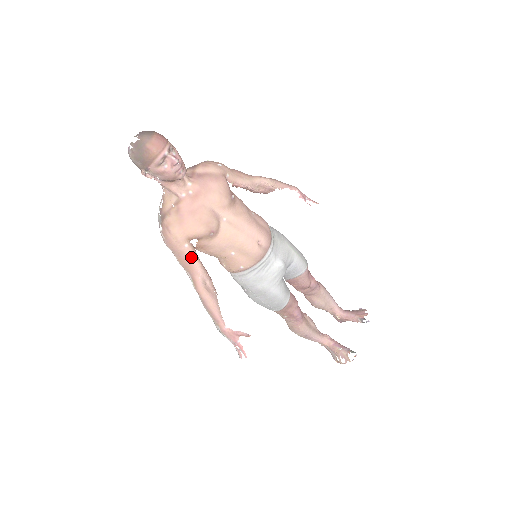
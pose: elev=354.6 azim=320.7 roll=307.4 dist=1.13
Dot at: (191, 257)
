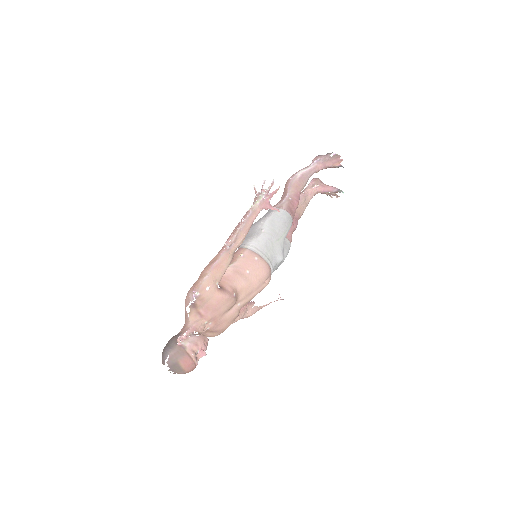
Dot at: occluded
